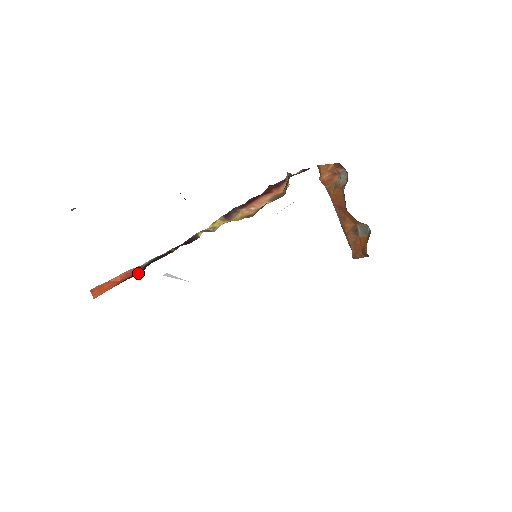
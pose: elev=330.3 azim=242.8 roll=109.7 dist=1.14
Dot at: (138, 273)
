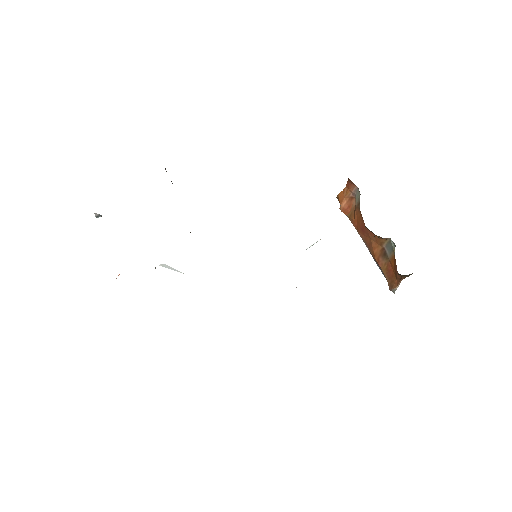
Dot at: occluded
